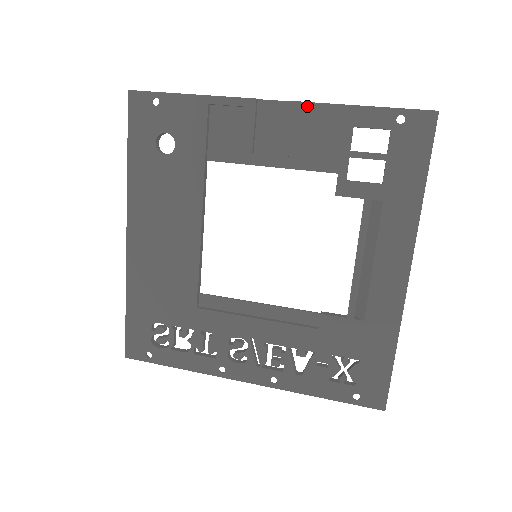
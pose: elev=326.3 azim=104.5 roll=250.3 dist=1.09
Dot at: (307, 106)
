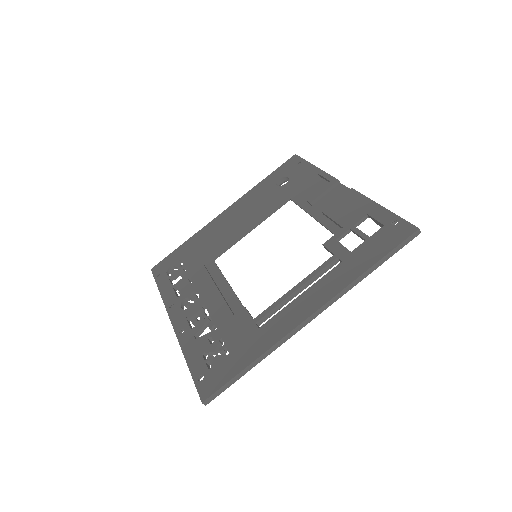
Dot at: (357, 194)
